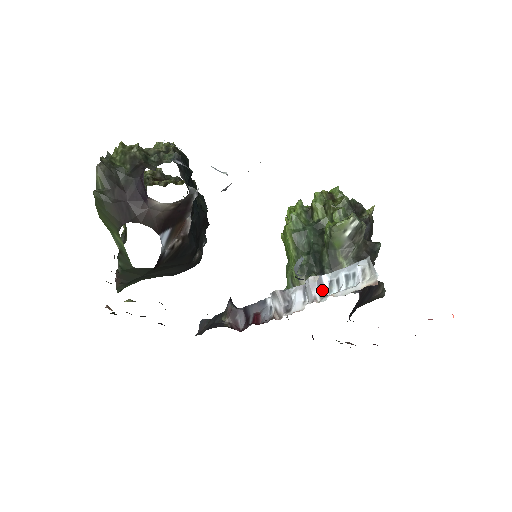
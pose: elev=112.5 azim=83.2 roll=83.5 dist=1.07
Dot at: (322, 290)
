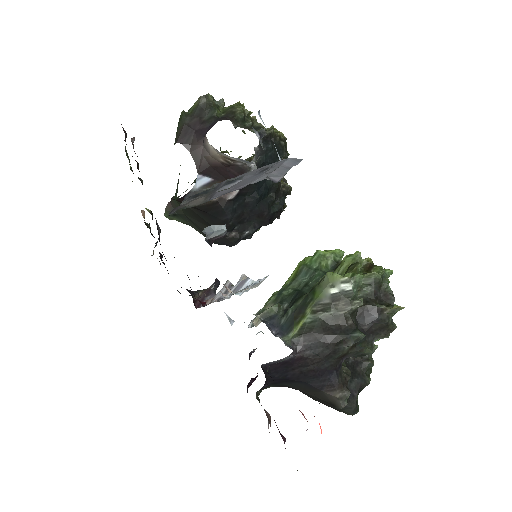
Dot at: (237, 289)
